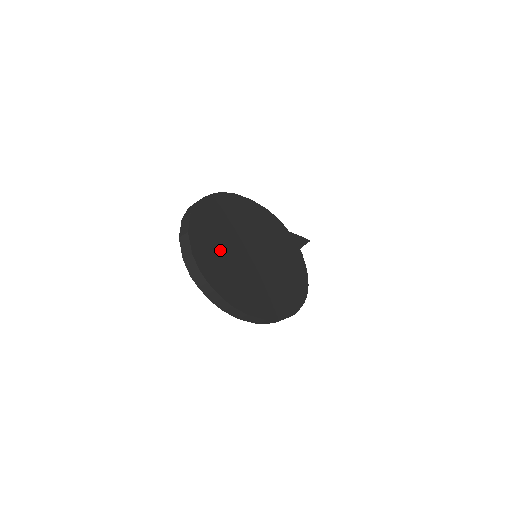
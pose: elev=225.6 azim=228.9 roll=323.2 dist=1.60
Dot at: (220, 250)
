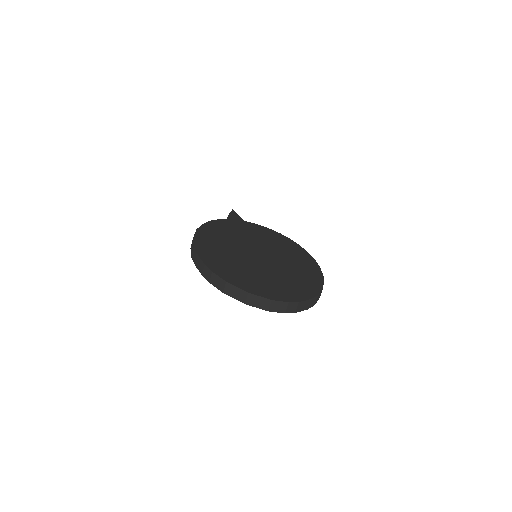
Dot at: (262, 278)
